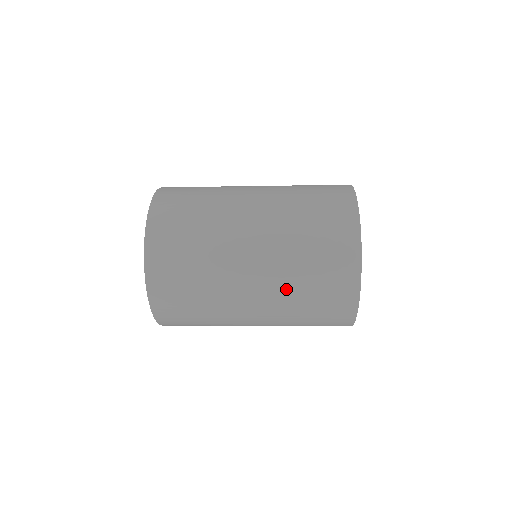
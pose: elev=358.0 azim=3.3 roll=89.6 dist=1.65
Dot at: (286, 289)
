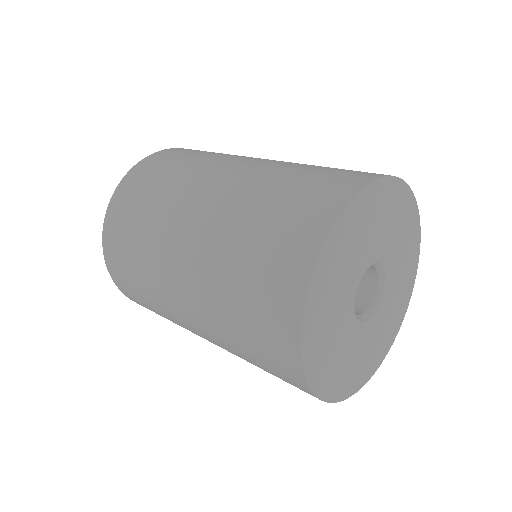
Dot at: (243, 200)
